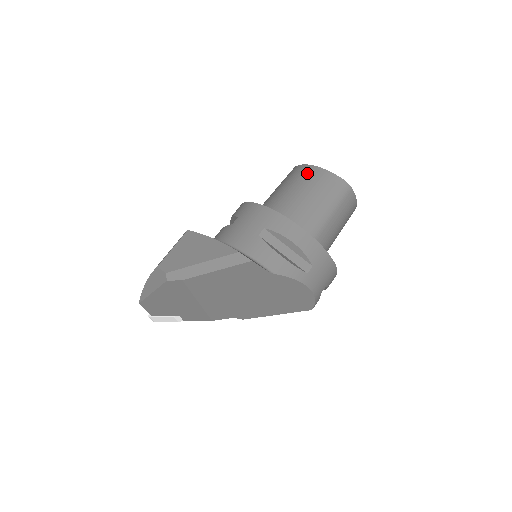
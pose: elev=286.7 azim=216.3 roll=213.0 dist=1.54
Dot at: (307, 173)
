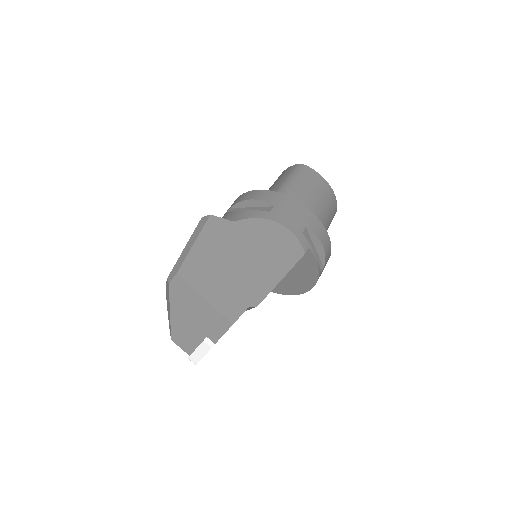
Dot at: occluded
